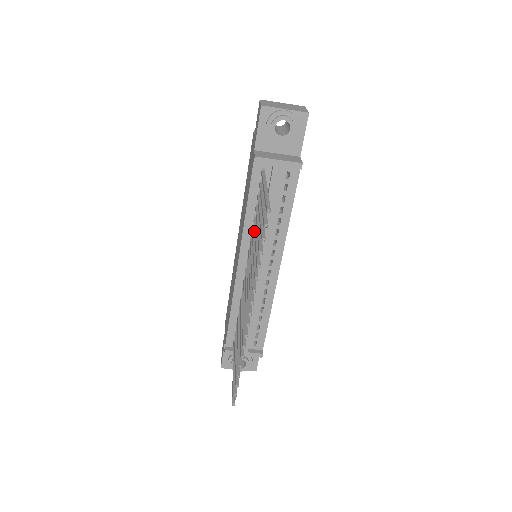
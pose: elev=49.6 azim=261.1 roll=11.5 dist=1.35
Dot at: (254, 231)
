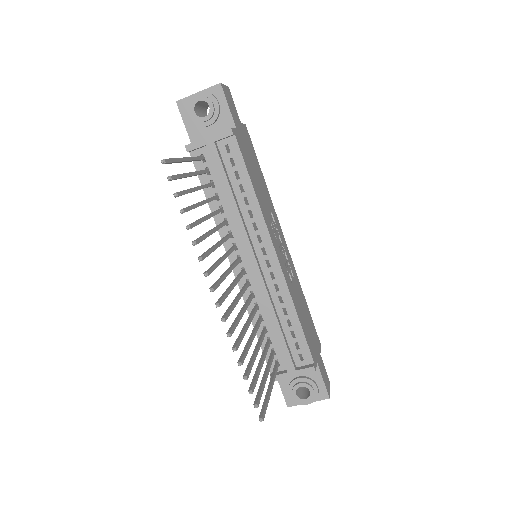
Dot at: occluded
